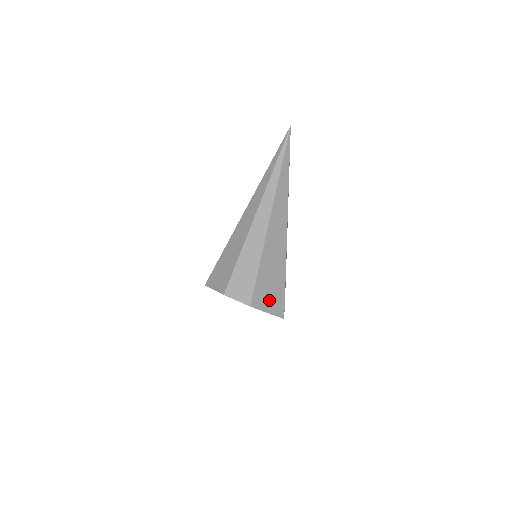
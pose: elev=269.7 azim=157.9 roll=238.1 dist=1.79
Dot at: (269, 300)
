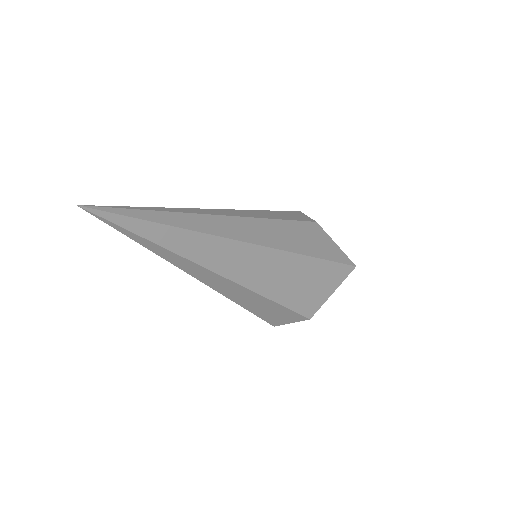
Dot at: (321, 288)
